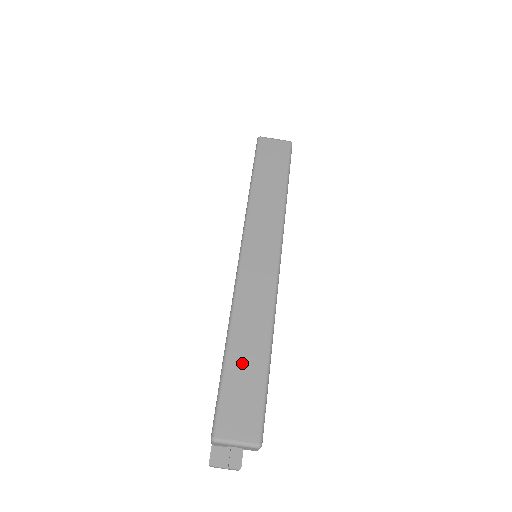
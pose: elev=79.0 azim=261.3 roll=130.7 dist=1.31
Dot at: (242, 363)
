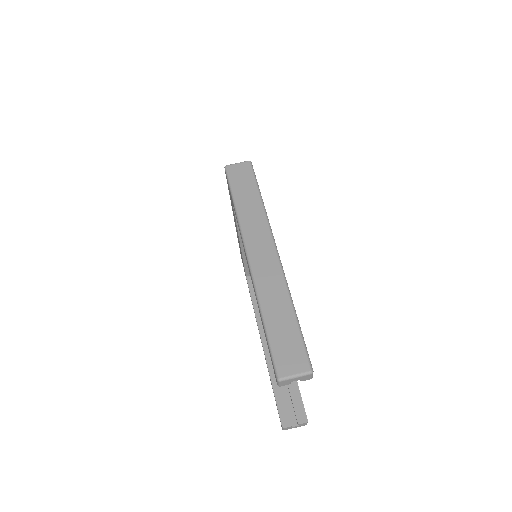
Dot at: (278, 324)
